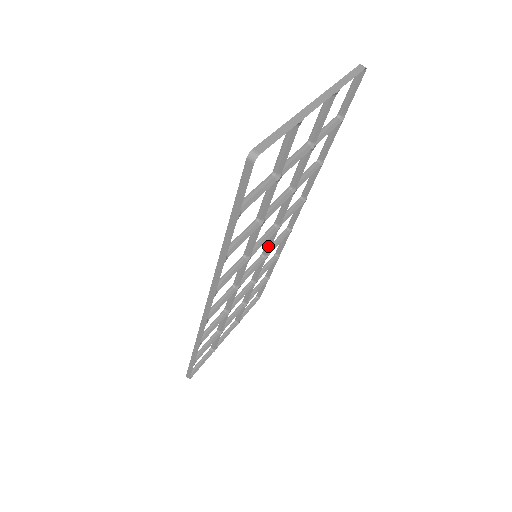
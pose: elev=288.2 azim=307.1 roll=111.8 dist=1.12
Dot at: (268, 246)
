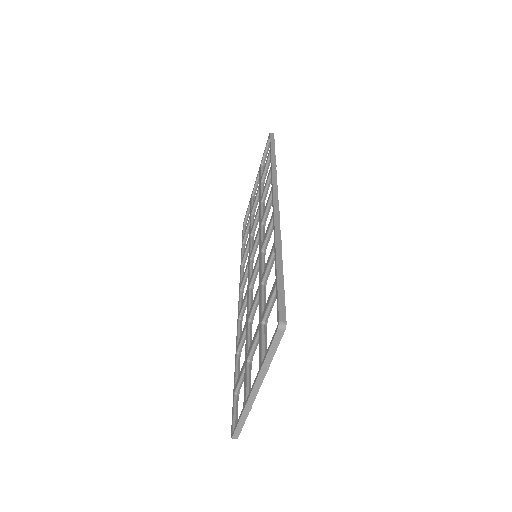
Dot at: occluded
